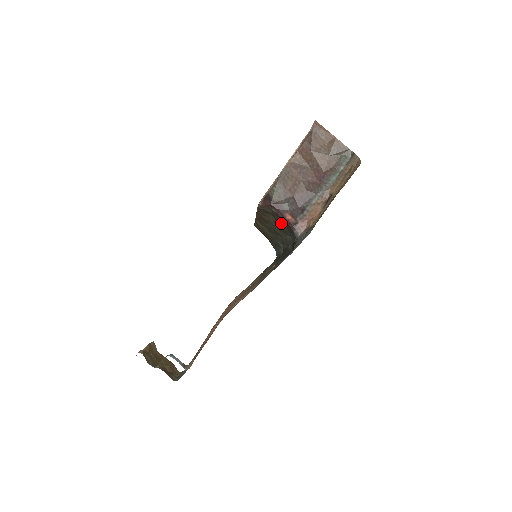
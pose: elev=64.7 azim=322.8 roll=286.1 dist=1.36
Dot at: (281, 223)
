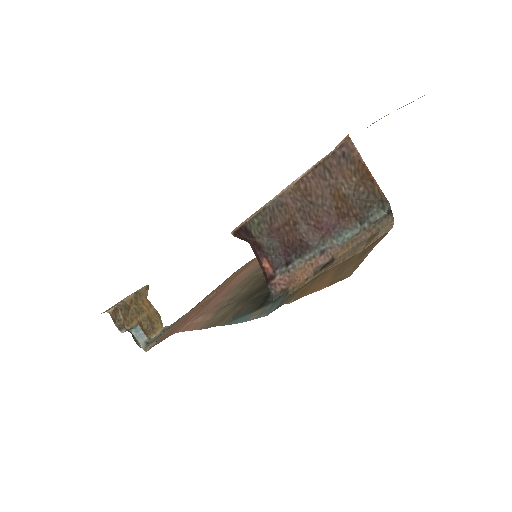
Dot at: occluded
